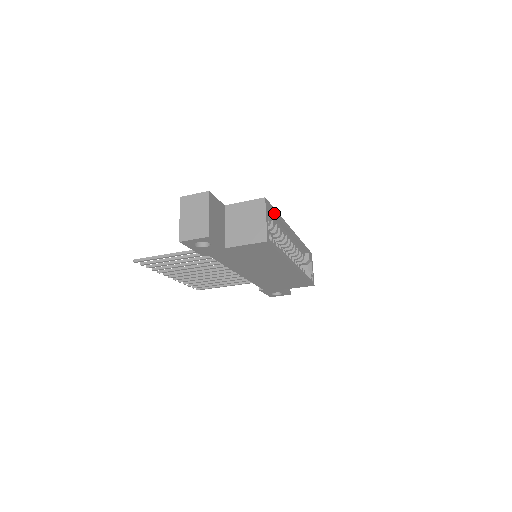
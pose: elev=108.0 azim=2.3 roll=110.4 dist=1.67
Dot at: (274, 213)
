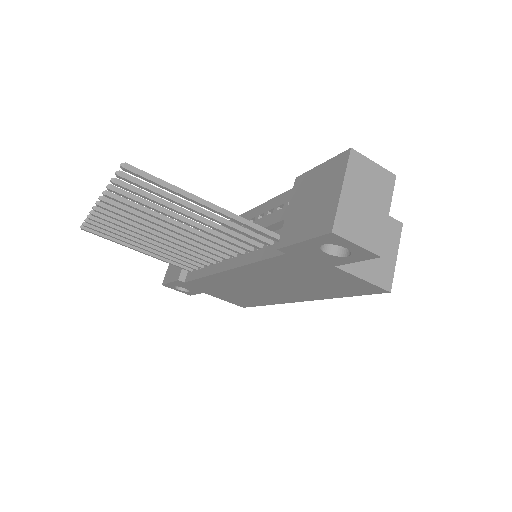
Dot at: occluded
